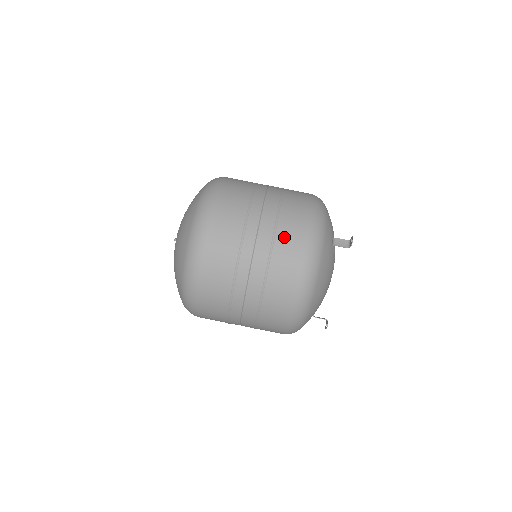
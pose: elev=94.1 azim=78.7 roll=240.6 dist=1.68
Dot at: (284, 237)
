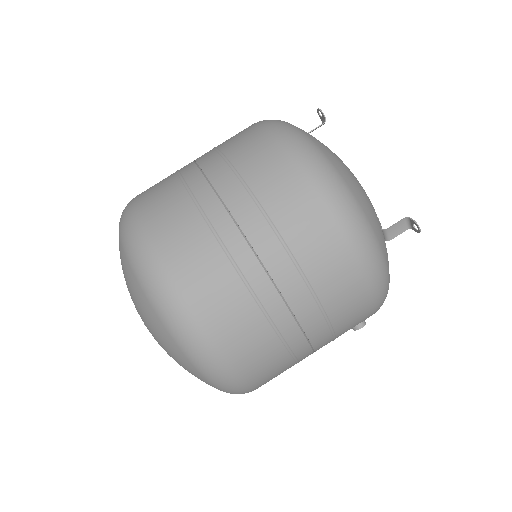
Dot at: (229, 141)
